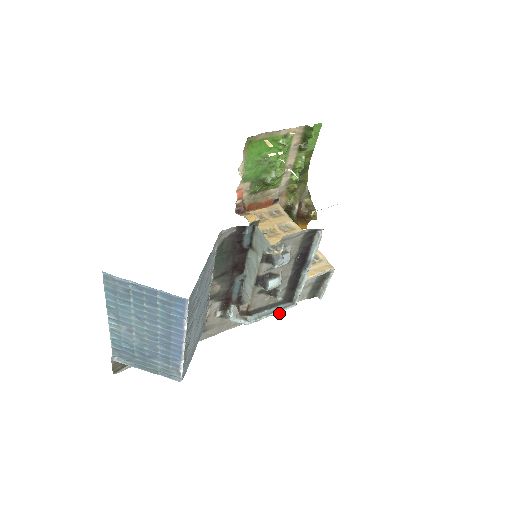
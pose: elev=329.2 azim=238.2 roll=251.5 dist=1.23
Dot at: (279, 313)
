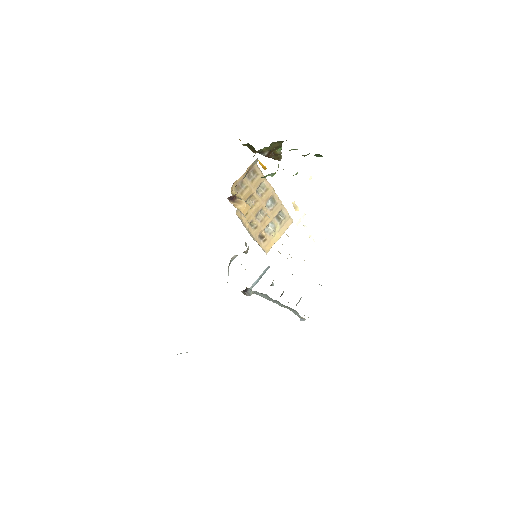
Dot at: occluded
